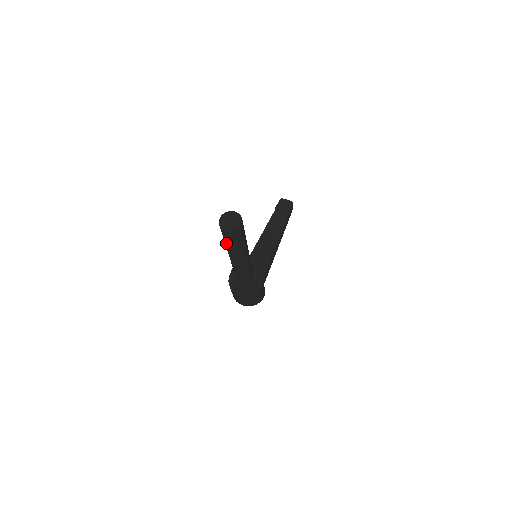
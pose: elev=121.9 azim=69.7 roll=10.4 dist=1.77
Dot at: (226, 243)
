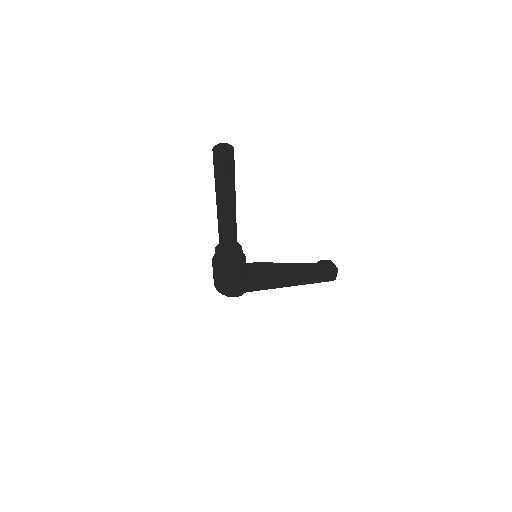
Dot at: (214, 174)
